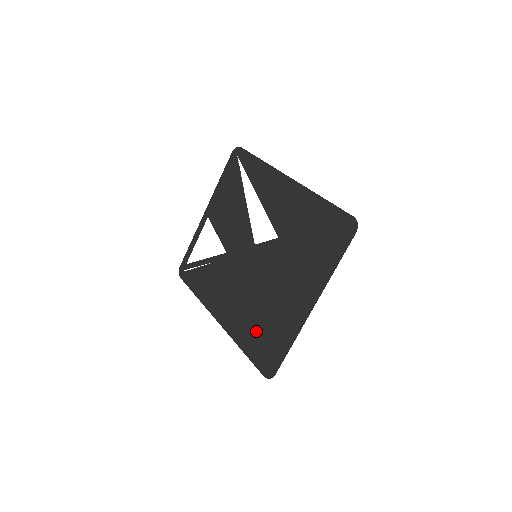
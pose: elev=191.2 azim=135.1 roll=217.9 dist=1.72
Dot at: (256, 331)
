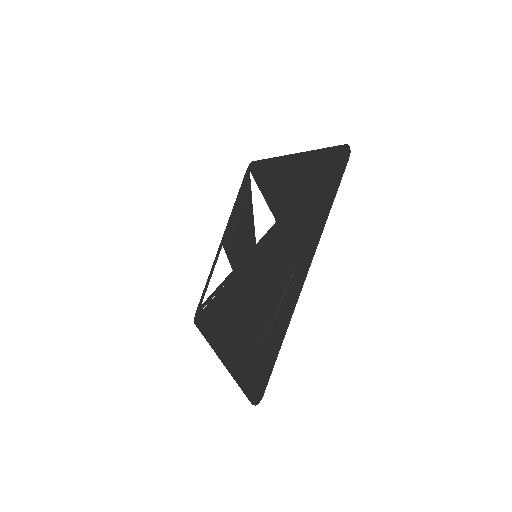
Dot at: (249, 345)
